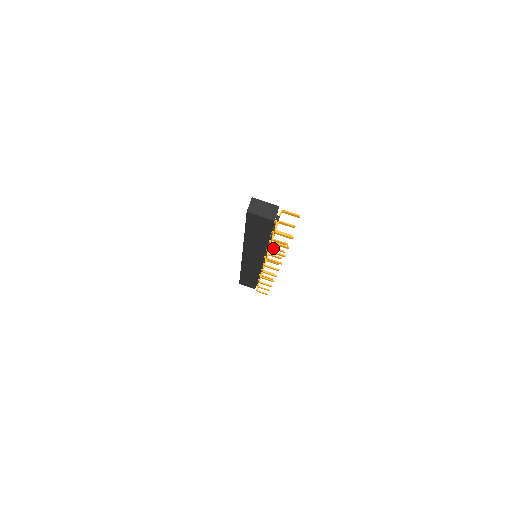
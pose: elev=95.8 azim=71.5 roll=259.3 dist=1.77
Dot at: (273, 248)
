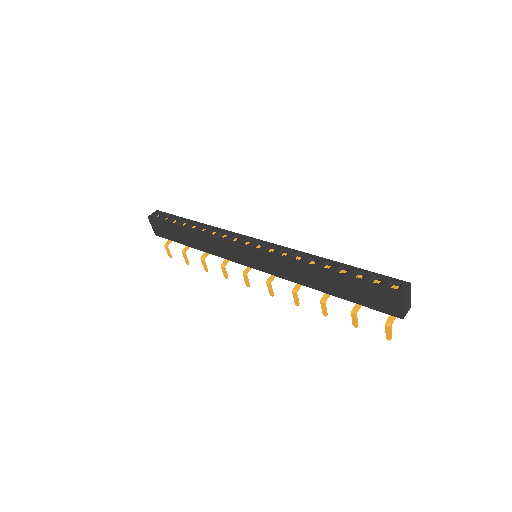
Dot at: occluded
